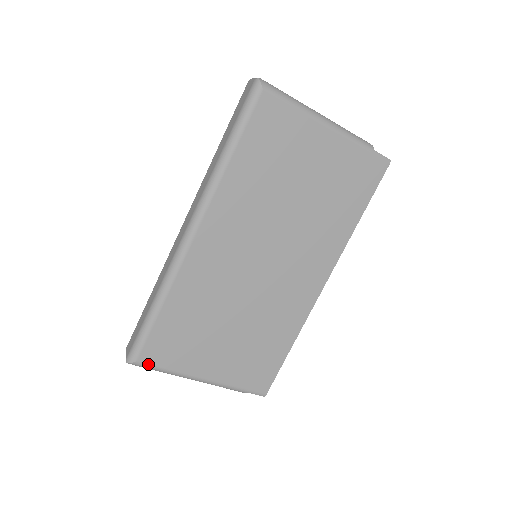
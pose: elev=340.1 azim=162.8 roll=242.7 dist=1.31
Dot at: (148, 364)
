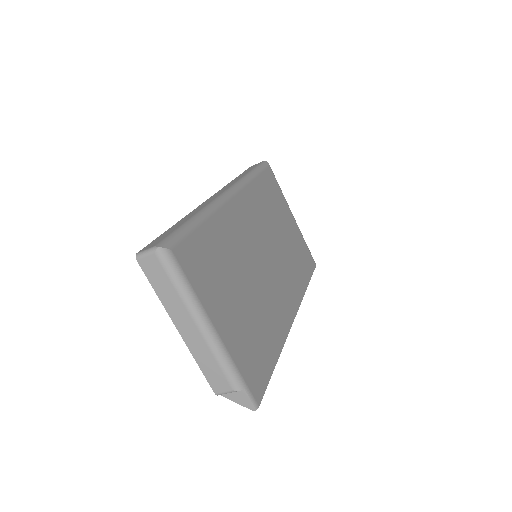
Dot at: (179, 263)
